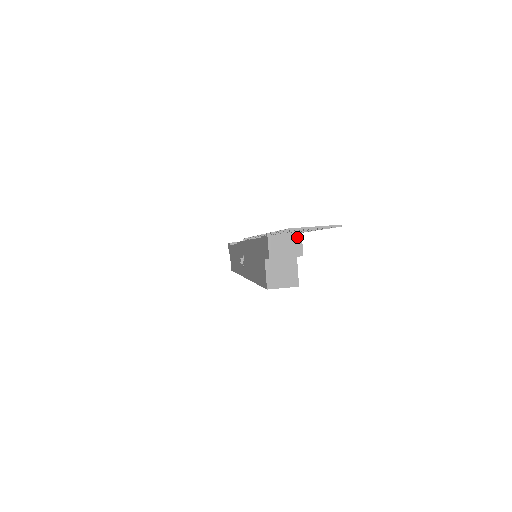
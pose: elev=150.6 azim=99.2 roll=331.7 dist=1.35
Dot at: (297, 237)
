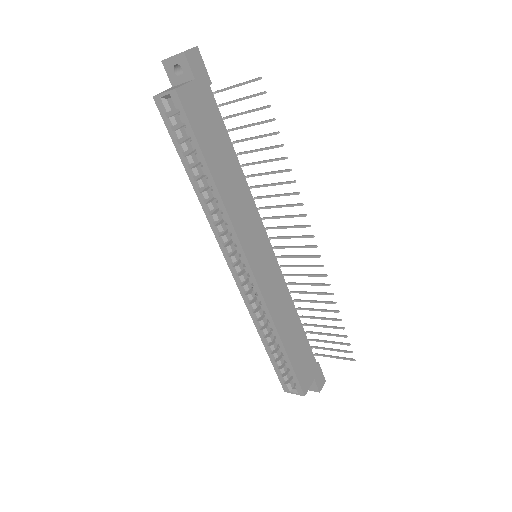
Dot at: (192, 48)
